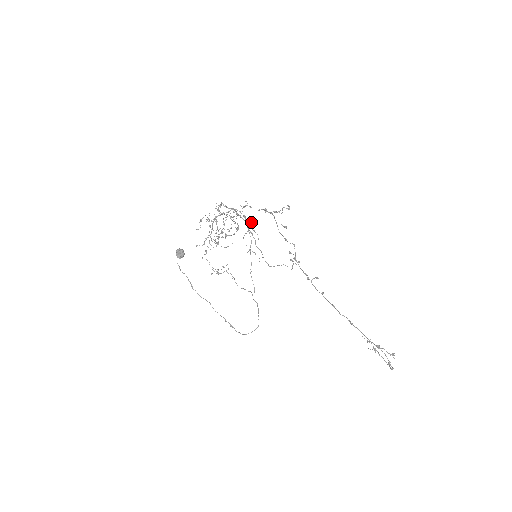
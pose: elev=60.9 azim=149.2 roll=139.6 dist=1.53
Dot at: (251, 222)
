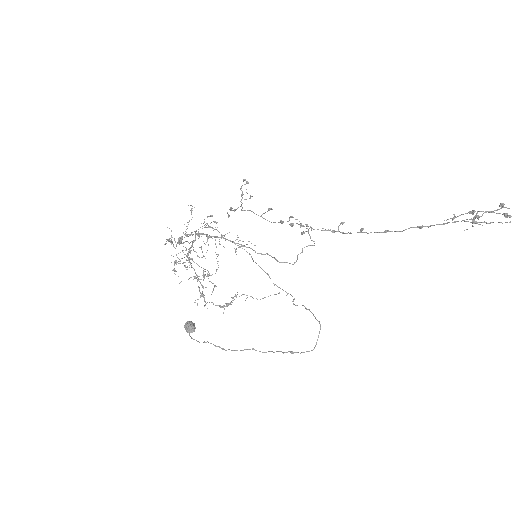
Dot at: occluded
